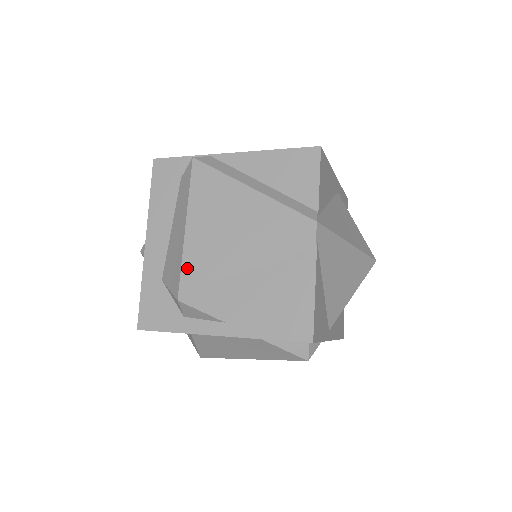
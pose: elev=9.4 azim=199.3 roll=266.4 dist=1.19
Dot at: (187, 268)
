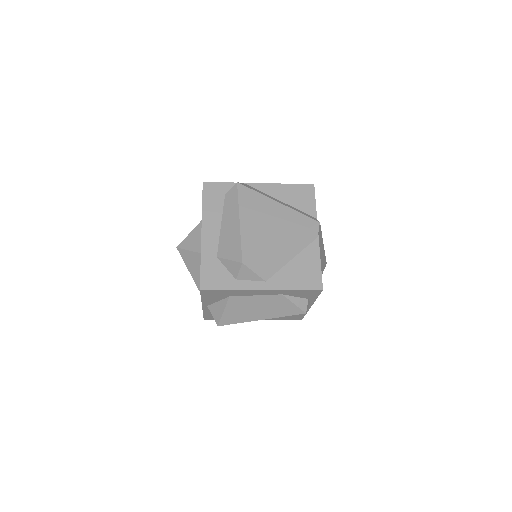
Dot at: (245, 244)
